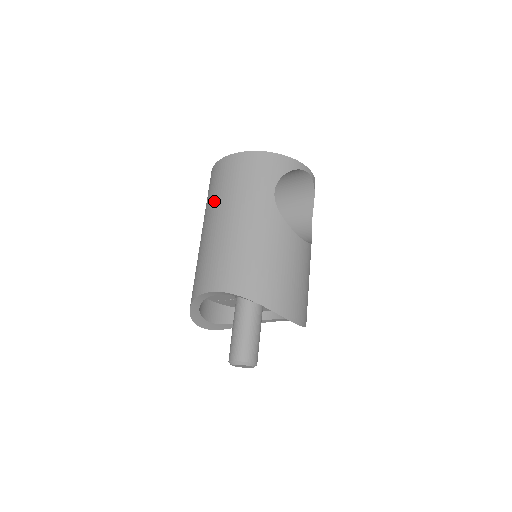
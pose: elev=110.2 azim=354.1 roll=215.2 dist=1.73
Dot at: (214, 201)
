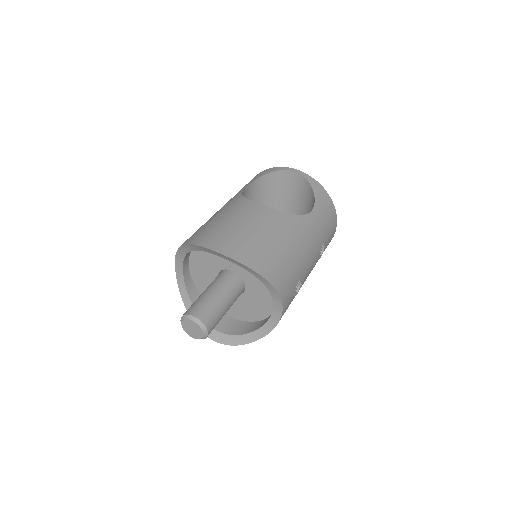
Dot at: occluded
